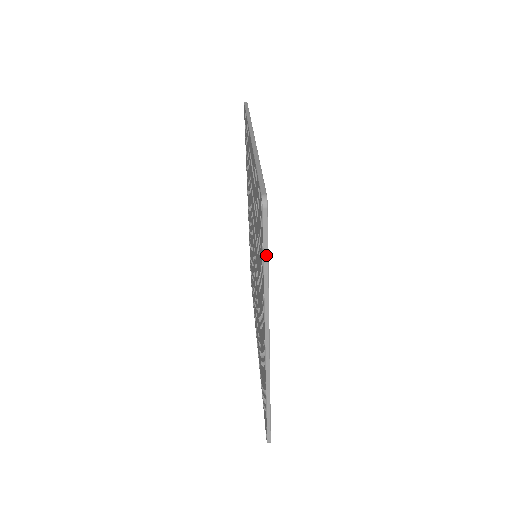
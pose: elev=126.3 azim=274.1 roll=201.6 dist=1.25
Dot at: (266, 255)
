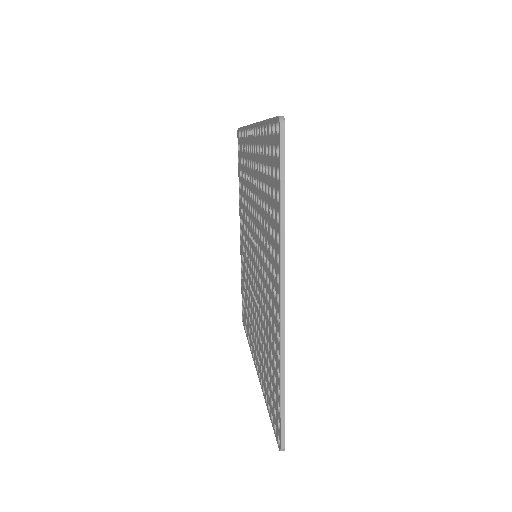
Dot at: (283, 182)
